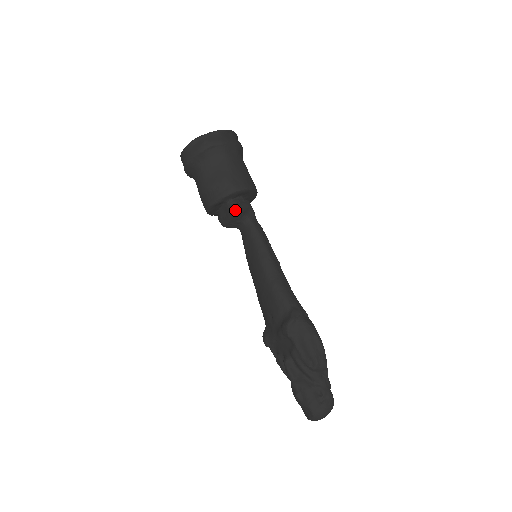
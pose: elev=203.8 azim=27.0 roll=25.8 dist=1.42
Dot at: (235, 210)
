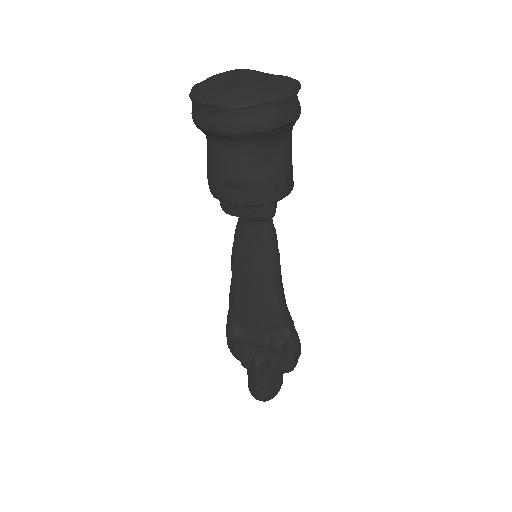
Dot at: (271, 217)
